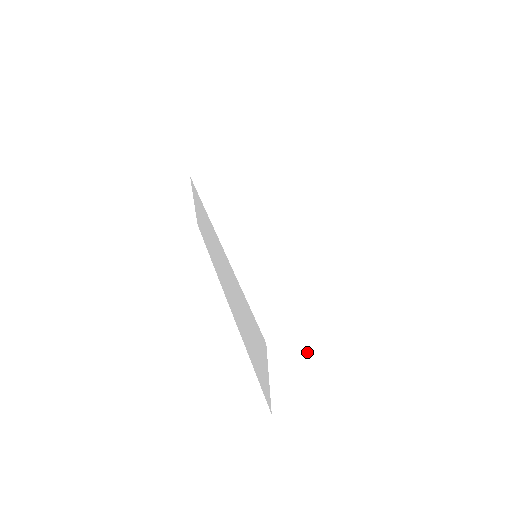
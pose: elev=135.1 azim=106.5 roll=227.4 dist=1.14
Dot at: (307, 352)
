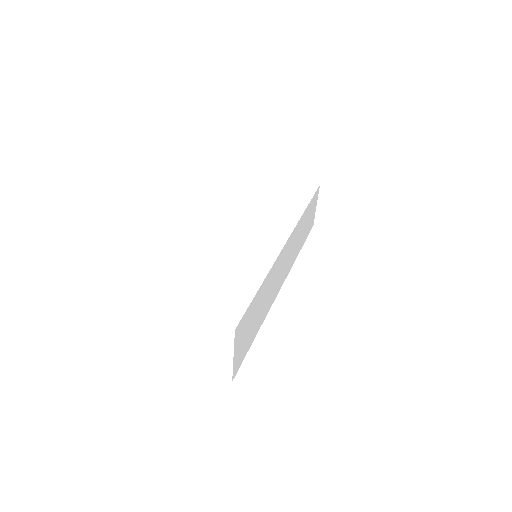
Dot at: (188, 329)
